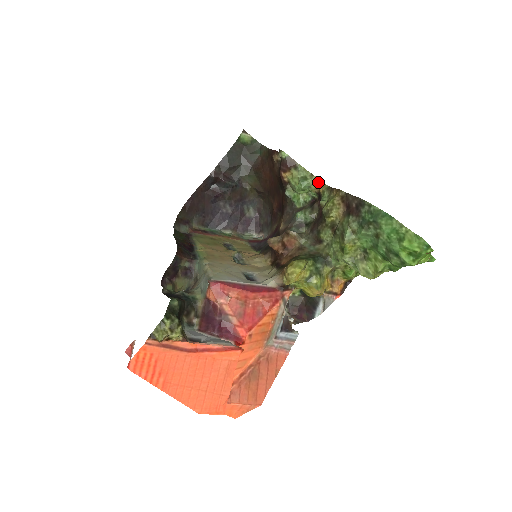
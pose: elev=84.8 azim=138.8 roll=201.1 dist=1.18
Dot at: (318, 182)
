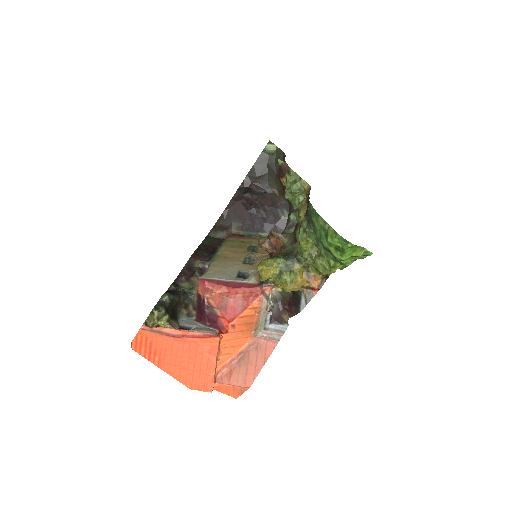
Dot at: (305, 184)
